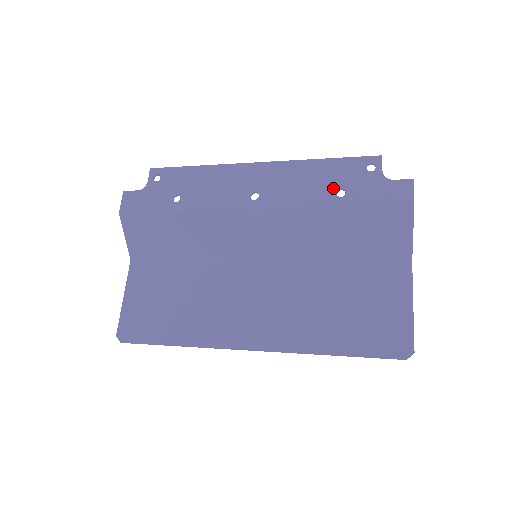
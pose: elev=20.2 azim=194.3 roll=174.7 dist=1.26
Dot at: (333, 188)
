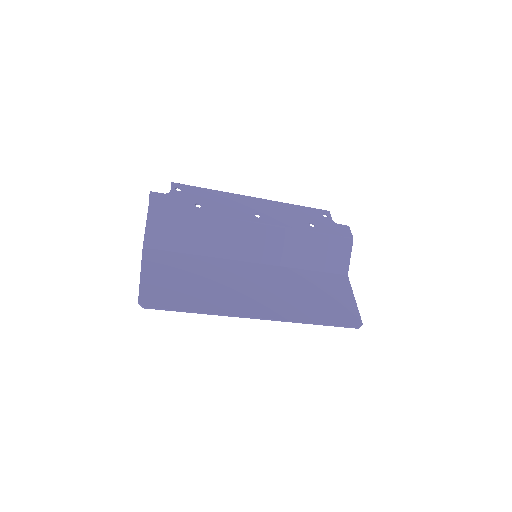
Dot at: (307, 221)
